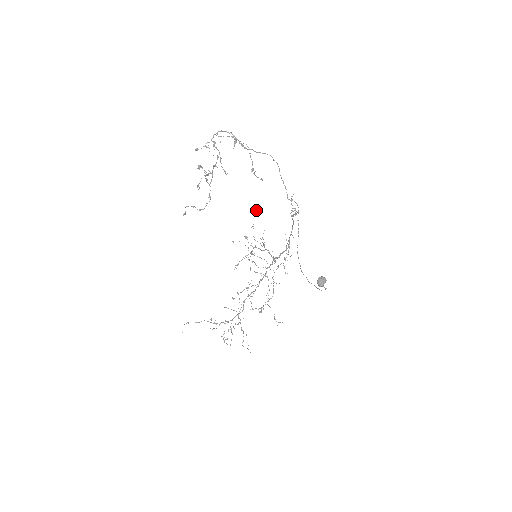
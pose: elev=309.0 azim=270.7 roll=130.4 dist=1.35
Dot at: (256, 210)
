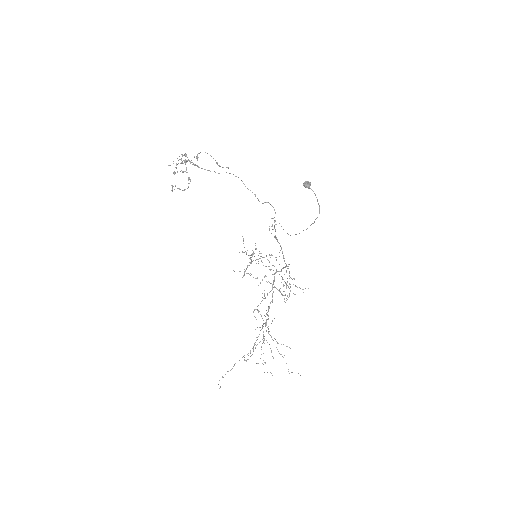
Dot at: occluded
